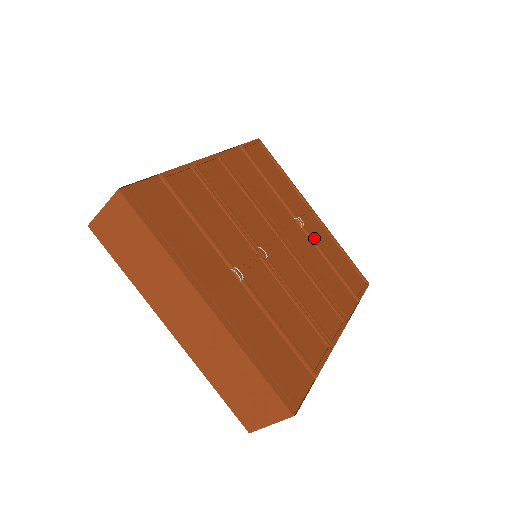
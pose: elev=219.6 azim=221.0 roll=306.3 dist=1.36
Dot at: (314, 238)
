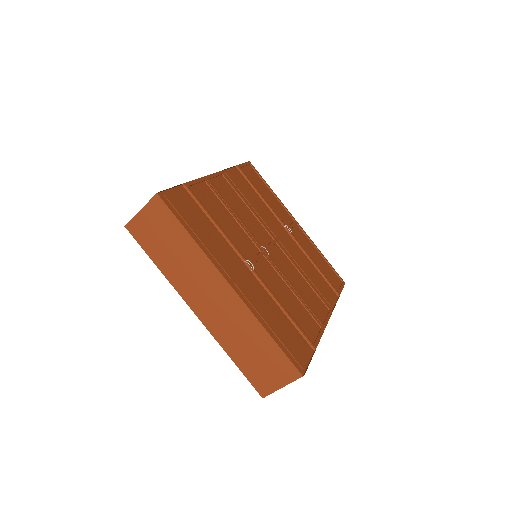
Dot at: (300, 243)
